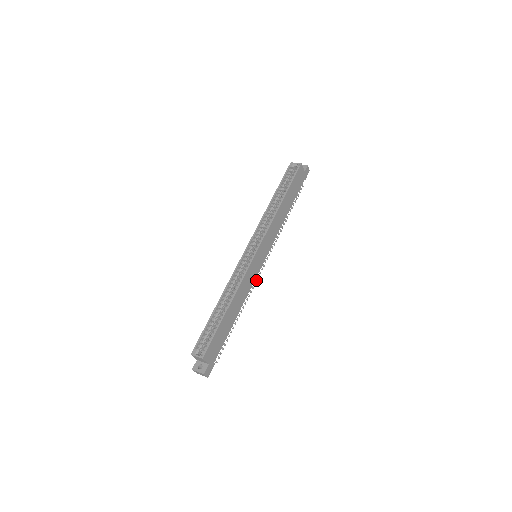
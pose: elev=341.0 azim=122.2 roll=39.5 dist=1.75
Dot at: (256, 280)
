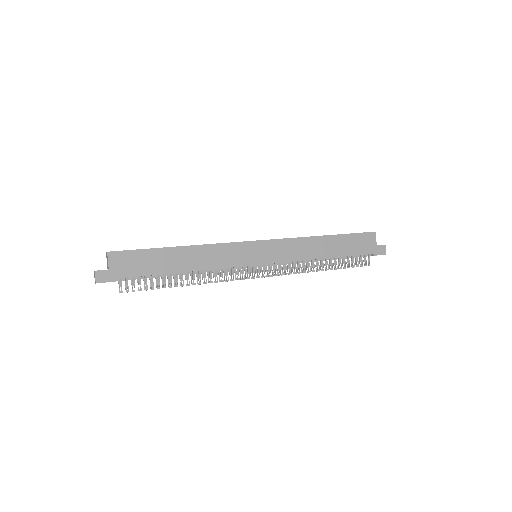
Dot at: (238, 278)
